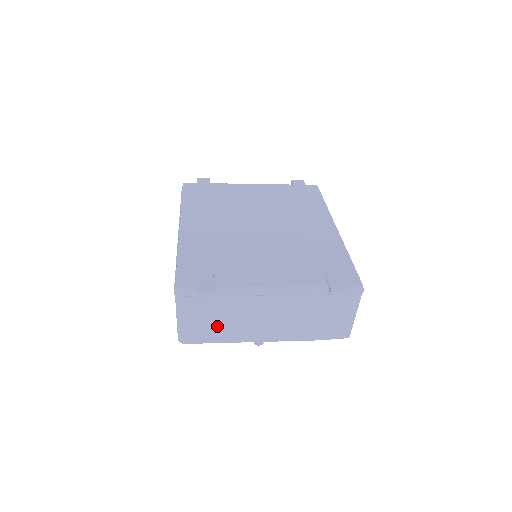
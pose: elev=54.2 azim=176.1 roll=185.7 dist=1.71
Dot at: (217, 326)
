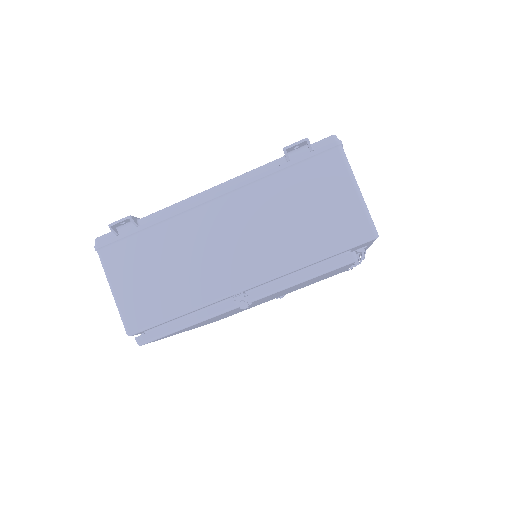
Dot at: (166, 284)
